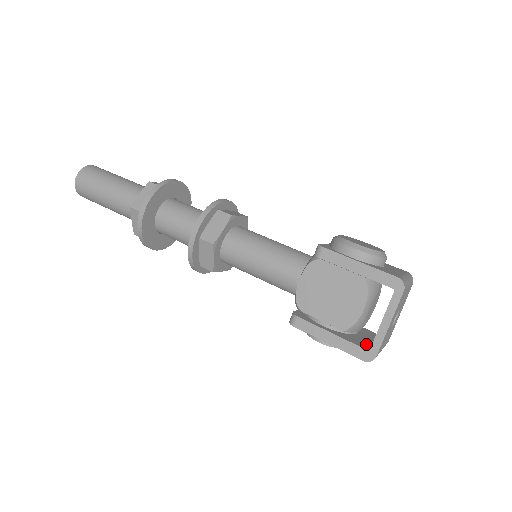
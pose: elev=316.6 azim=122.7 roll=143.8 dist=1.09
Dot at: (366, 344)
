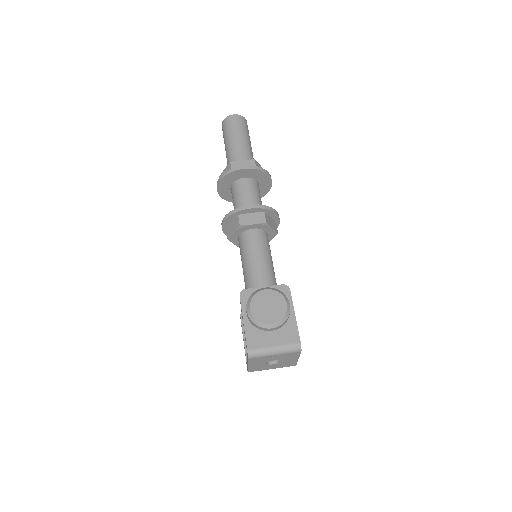
Dot at: occluded
